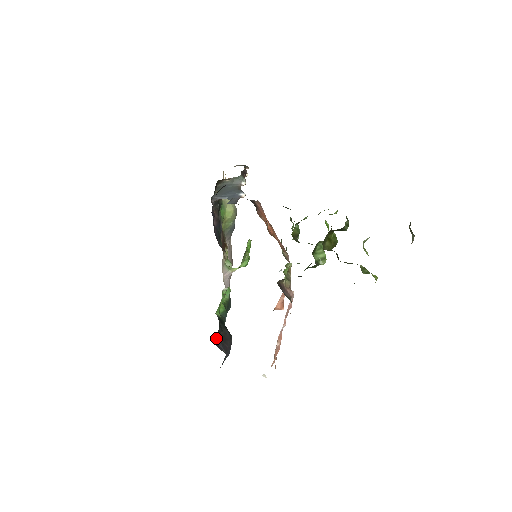
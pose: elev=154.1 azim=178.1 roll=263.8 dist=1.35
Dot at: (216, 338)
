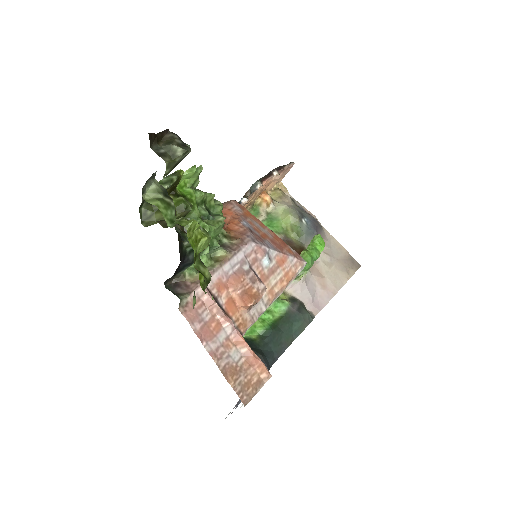
Dot at: occluded
